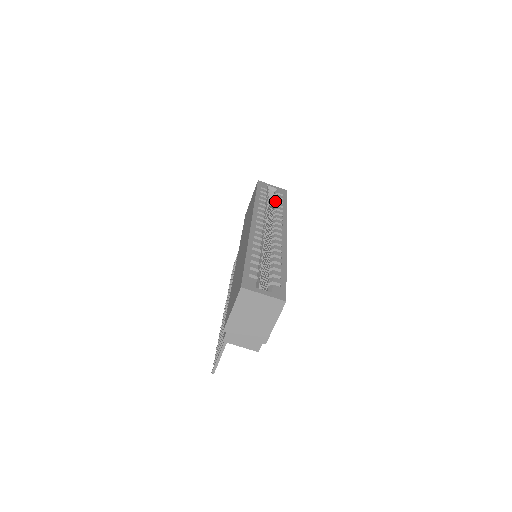
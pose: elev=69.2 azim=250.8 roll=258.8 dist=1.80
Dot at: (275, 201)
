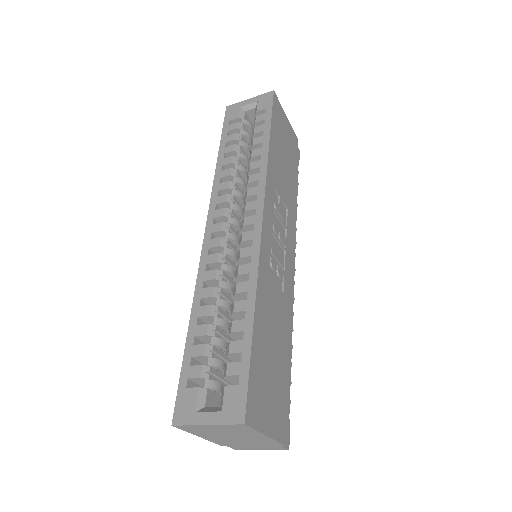
Dot at: (252, 136)
